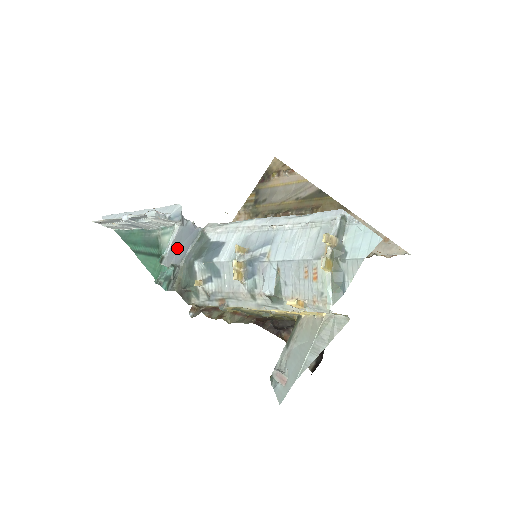
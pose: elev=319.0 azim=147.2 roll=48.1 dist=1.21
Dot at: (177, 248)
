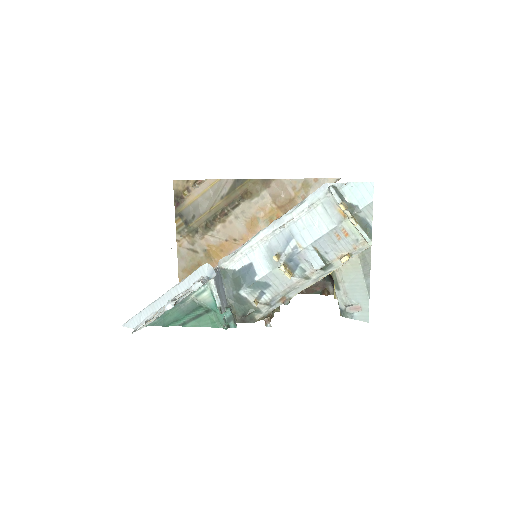
Dot at: (220, 294)
